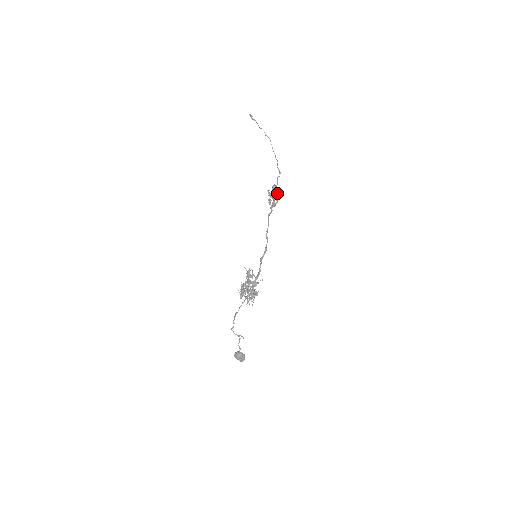
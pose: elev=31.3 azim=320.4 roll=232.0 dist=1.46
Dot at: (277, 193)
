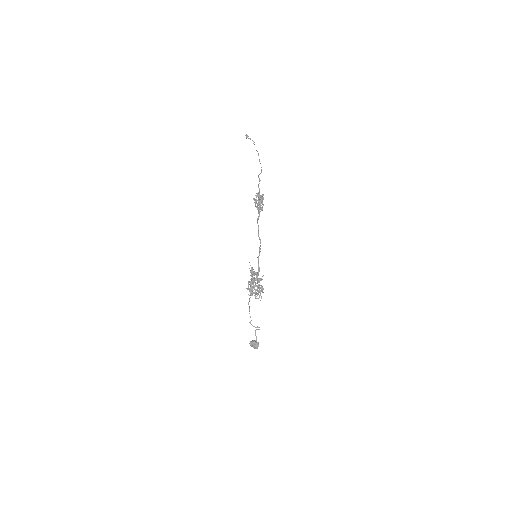
Dot at: (260, 198)
